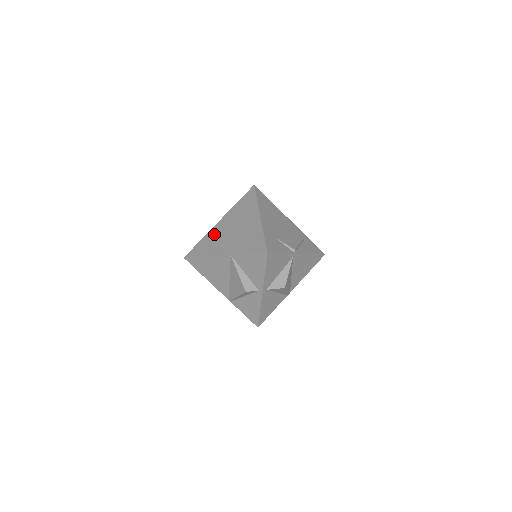
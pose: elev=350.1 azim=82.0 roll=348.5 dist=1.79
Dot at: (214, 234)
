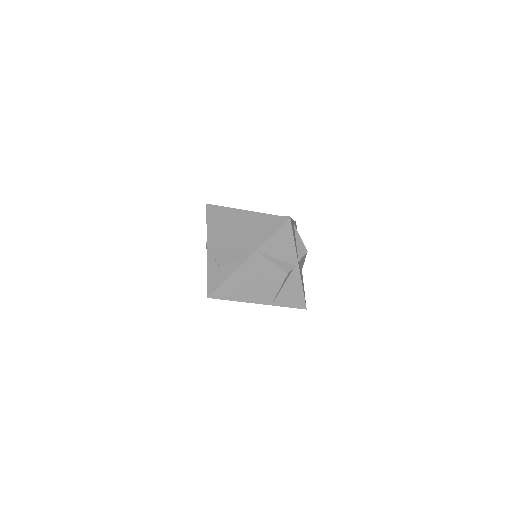
Dot at: (216, 257)
